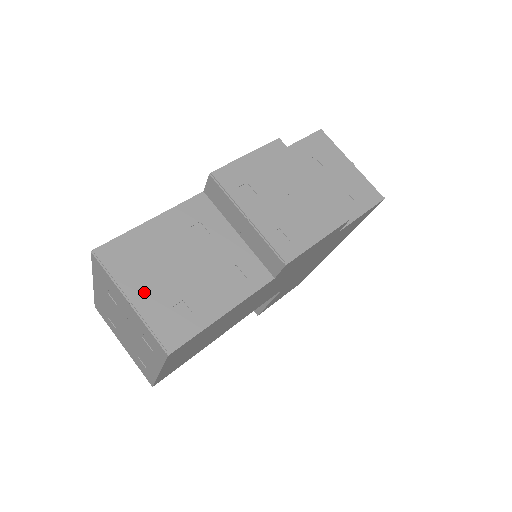
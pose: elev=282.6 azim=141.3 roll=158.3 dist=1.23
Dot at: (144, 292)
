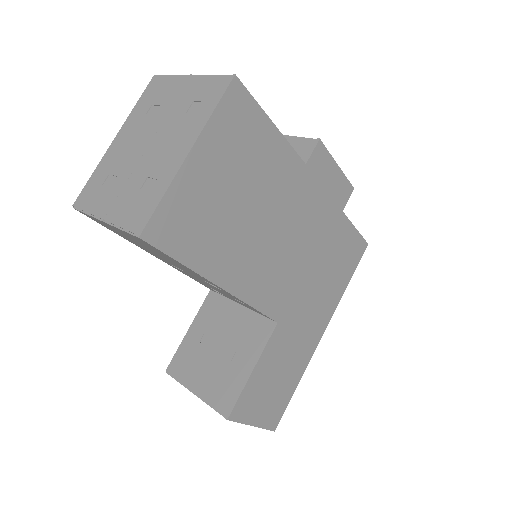
Dot at: occluded
